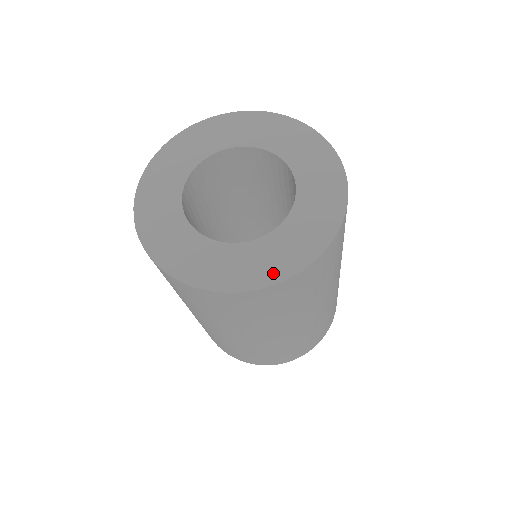
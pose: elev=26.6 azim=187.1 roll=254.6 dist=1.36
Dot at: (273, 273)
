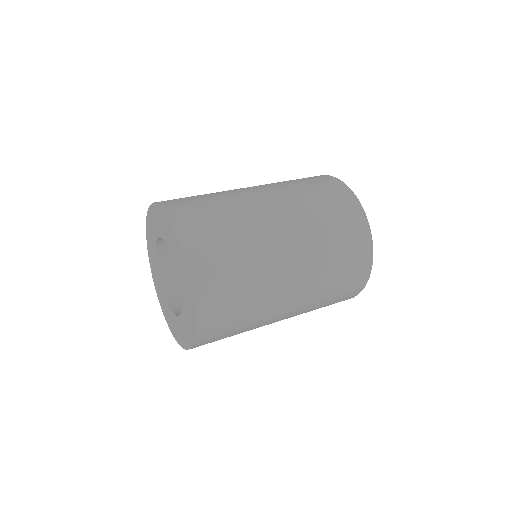
Dot at: (179, 340)
